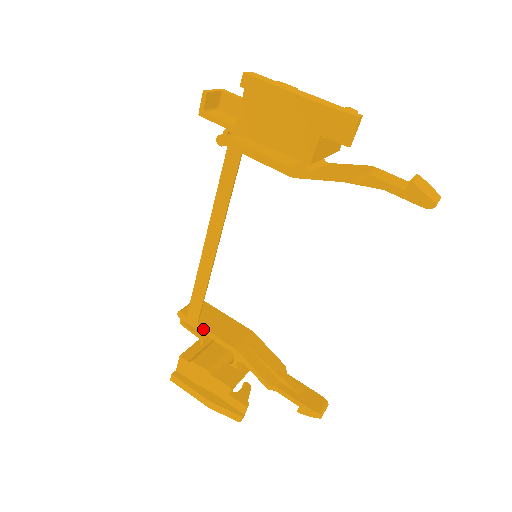
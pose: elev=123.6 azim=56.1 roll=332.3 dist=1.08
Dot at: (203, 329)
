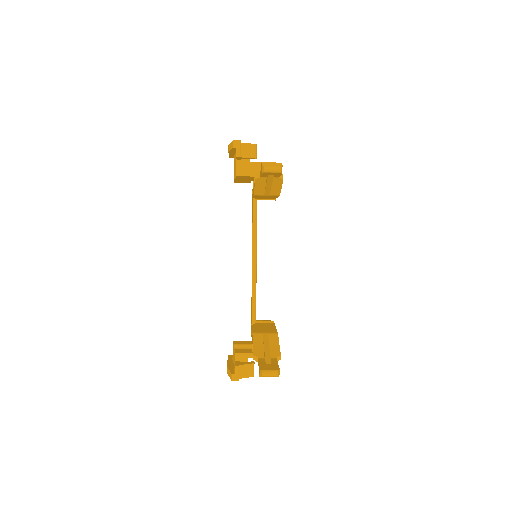
Dot at: occluded
